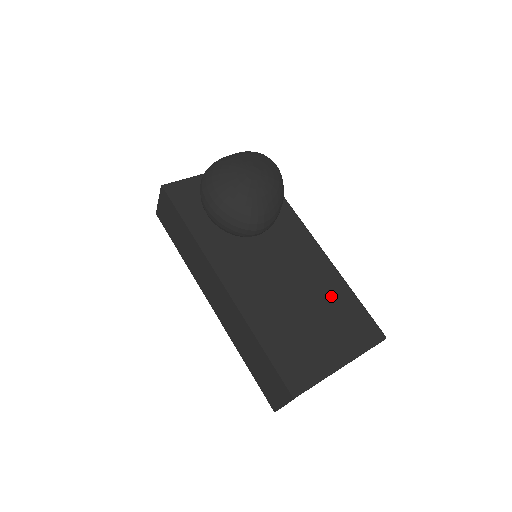
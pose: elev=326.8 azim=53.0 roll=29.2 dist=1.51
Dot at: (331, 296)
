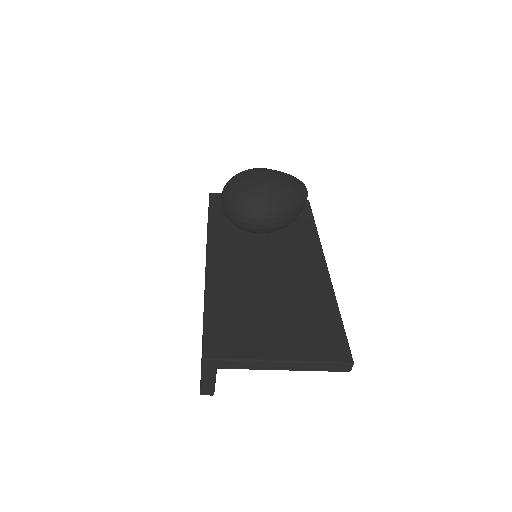
Dot at: (310, 306)
